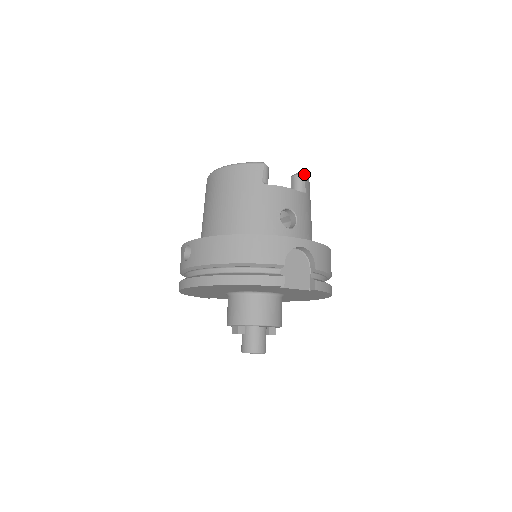
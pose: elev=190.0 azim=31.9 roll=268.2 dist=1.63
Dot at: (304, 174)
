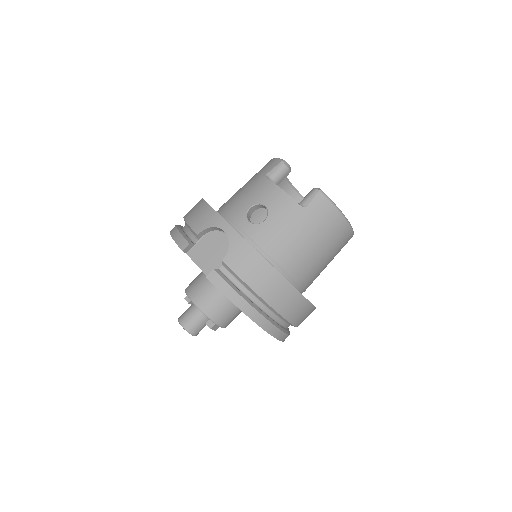
Dot at: (321, 190)
